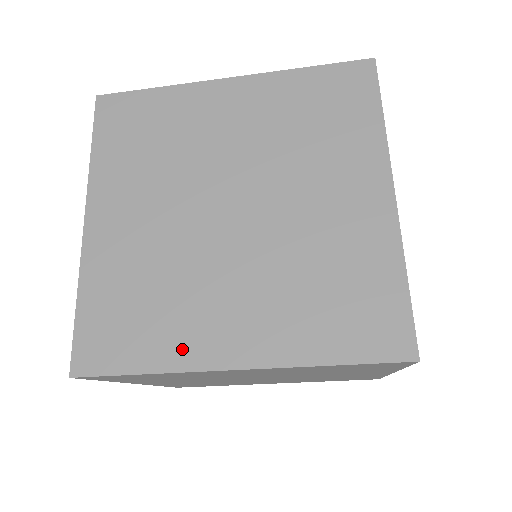
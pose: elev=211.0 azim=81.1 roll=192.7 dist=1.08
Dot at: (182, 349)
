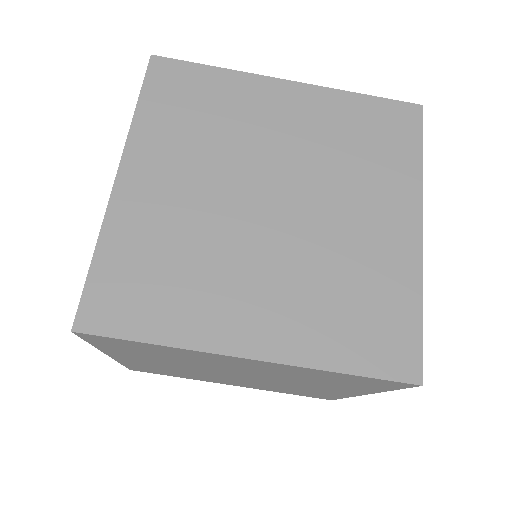
Dot at: (200, 327)
